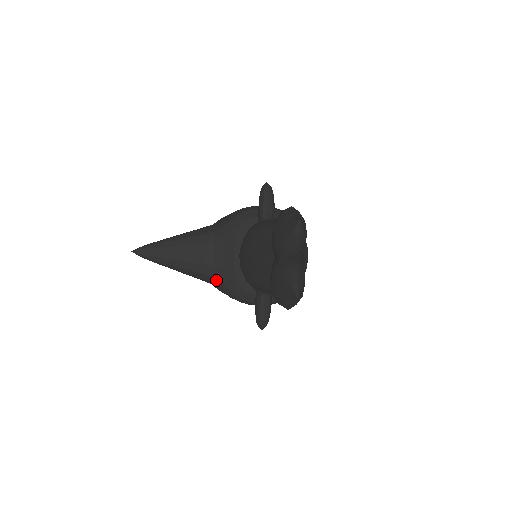
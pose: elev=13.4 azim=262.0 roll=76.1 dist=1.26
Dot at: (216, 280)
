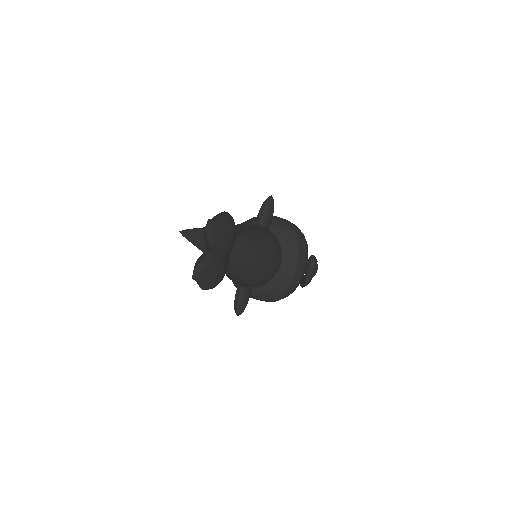
Dot at: occluded
